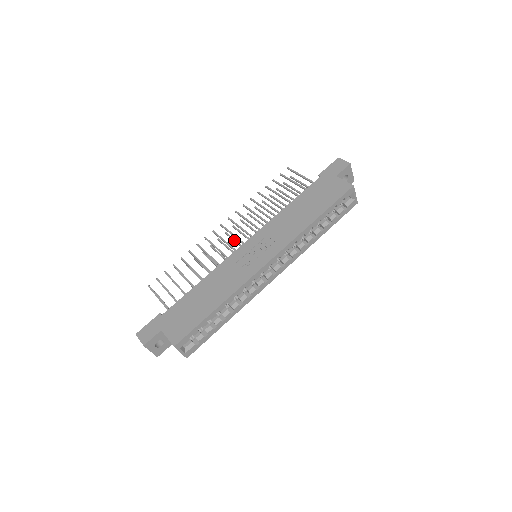
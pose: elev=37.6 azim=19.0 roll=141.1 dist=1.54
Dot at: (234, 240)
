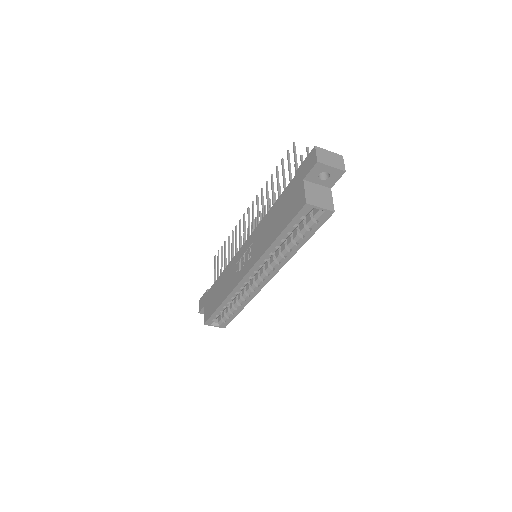
Dot at: occluded
